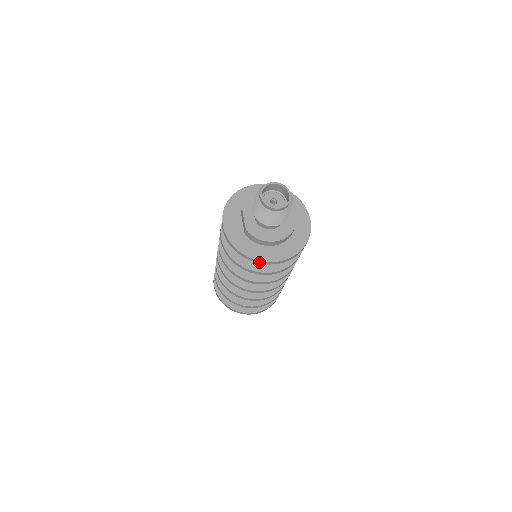
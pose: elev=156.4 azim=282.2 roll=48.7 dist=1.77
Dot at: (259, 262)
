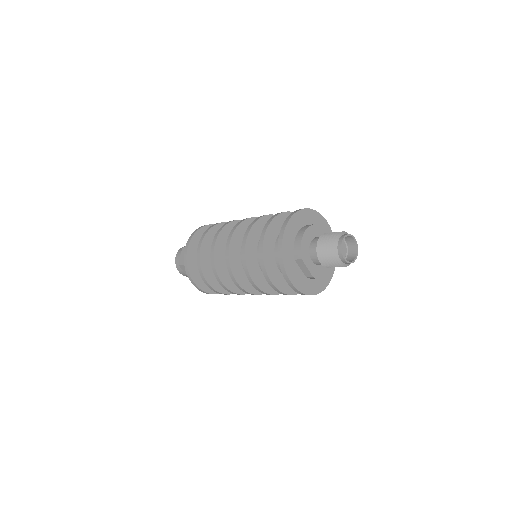
Dot at: (320, 291)
